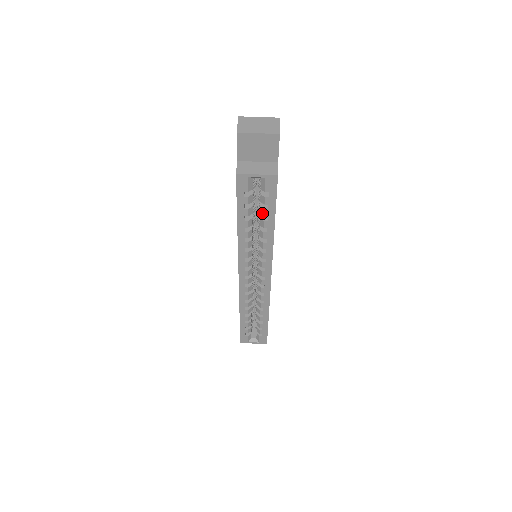
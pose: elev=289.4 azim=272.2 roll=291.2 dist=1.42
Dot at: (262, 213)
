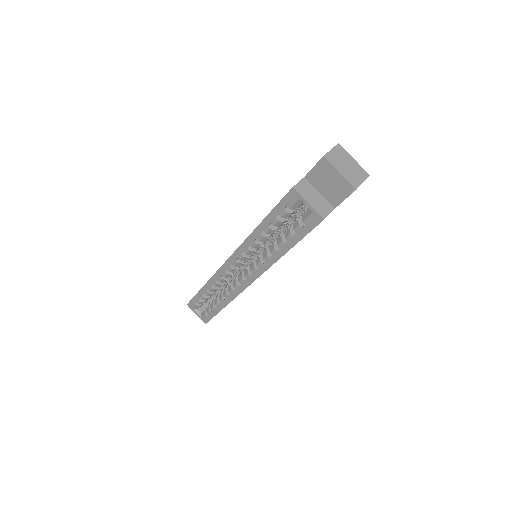
Dot at: (286, 234)
